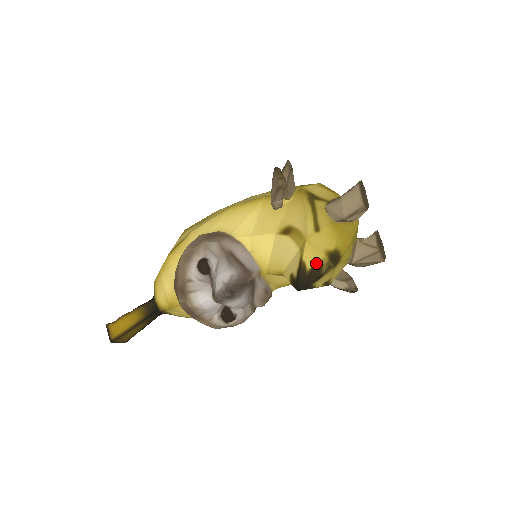
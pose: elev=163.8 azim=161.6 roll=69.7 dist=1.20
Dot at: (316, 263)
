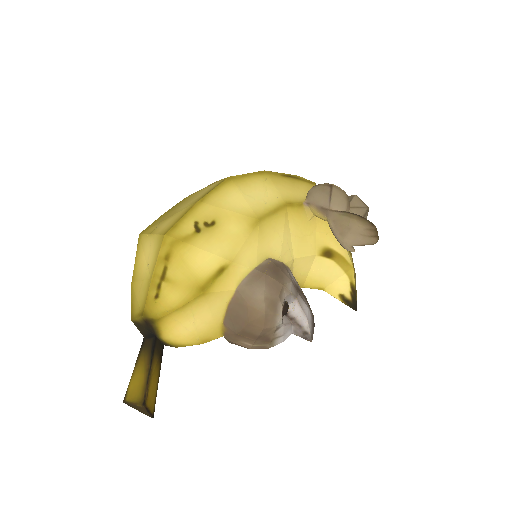
Dot at: occluded
